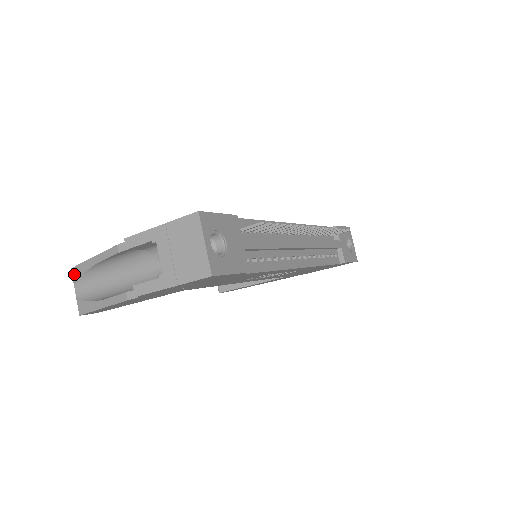
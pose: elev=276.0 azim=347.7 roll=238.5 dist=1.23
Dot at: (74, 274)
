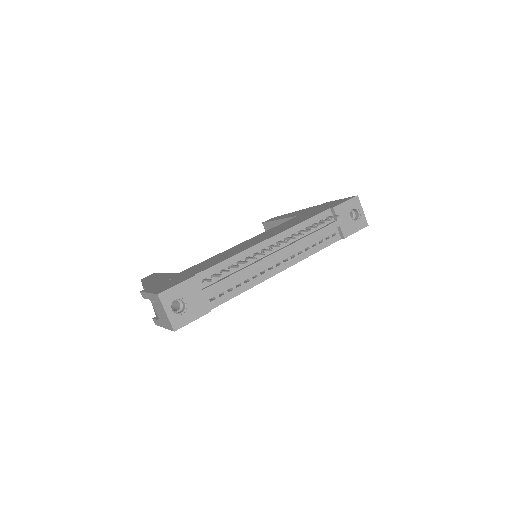
Dot at: occluded
